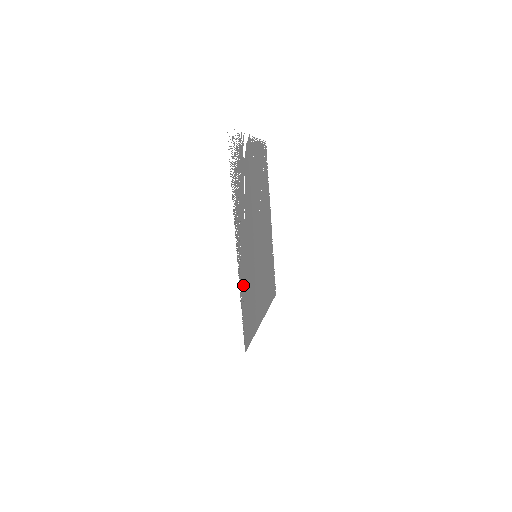
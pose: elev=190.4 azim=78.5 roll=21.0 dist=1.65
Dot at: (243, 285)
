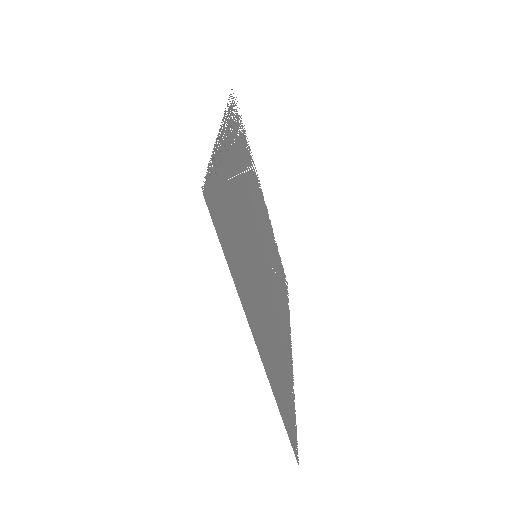
Dot at: occluded
